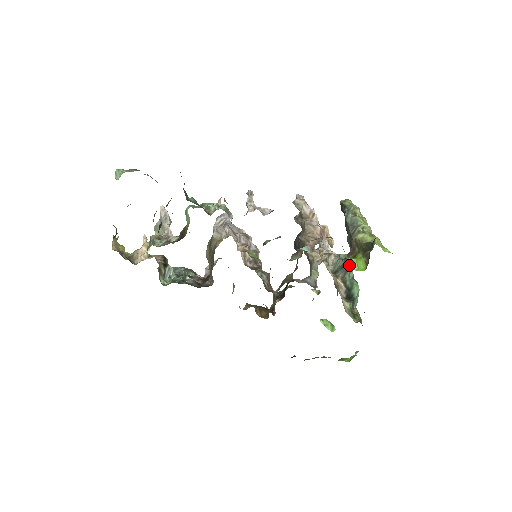
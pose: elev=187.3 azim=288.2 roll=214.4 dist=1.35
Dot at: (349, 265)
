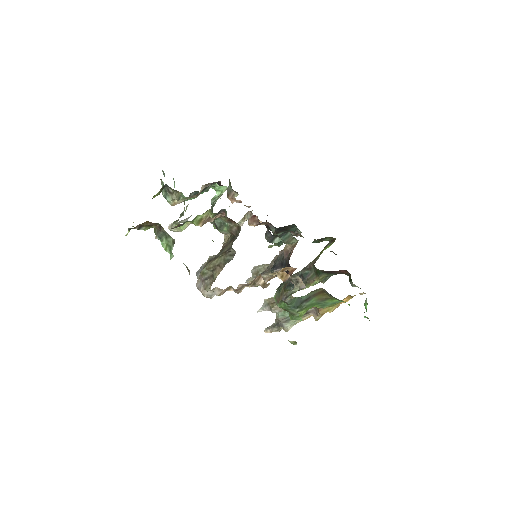
Dot at: occluded
